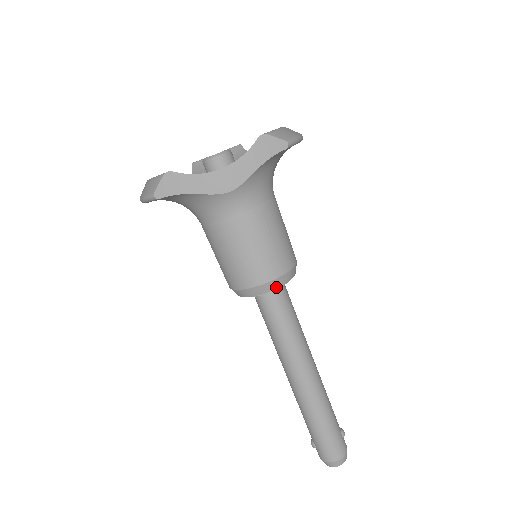
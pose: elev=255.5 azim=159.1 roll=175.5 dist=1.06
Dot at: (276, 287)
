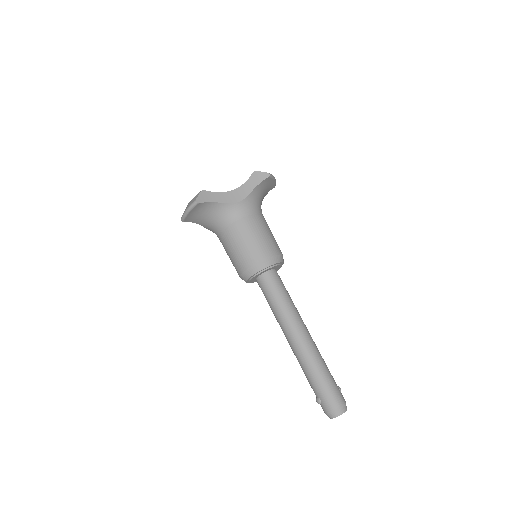
Dot at: (273, 263)
